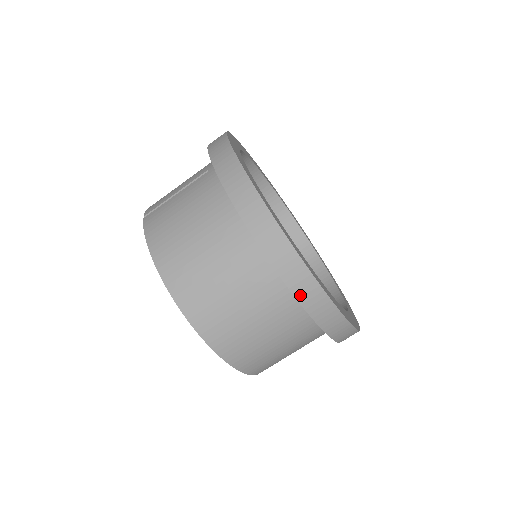
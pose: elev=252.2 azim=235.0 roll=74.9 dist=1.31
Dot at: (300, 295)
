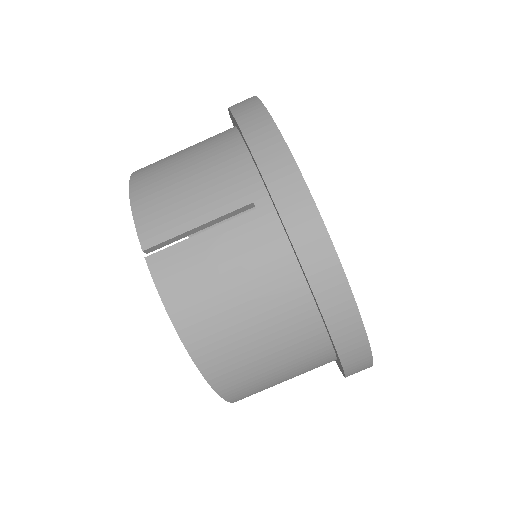
Dot at: (351, 374)
